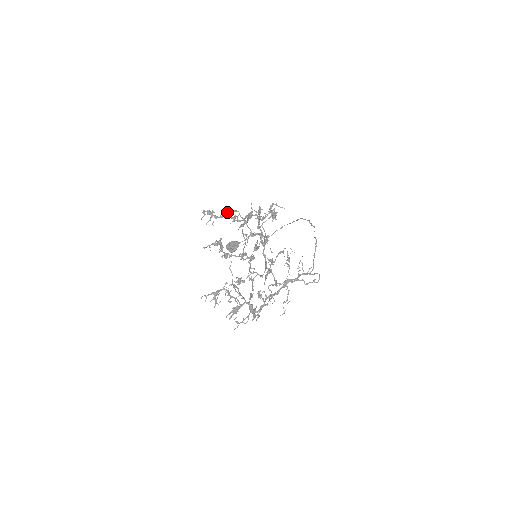
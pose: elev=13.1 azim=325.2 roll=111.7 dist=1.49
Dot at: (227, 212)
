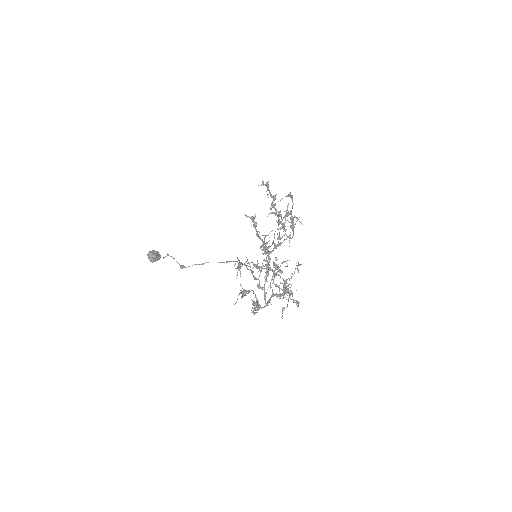
Dot at: occluded
